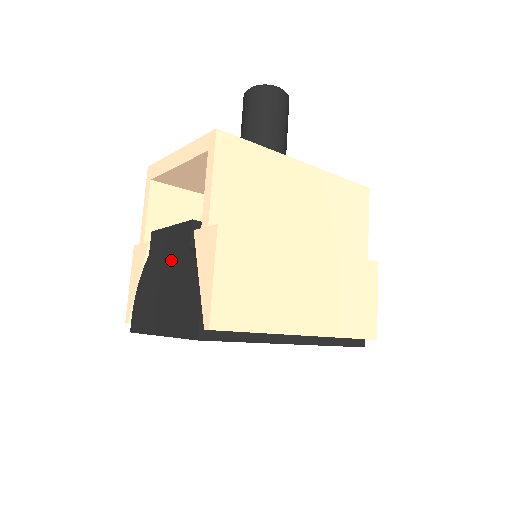
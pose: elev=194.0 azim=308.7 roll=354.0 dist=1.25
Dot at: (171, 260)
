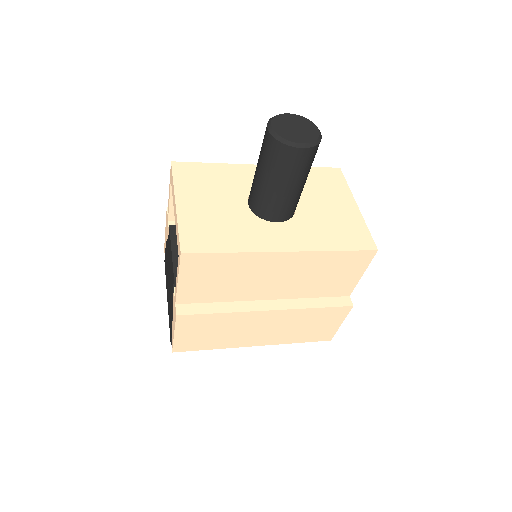
Dot at: (170, 274)
